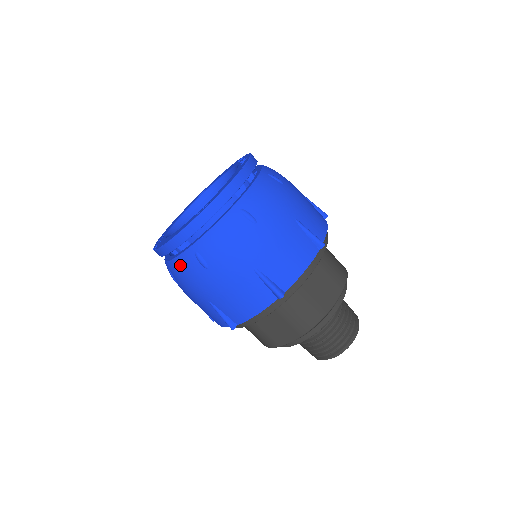
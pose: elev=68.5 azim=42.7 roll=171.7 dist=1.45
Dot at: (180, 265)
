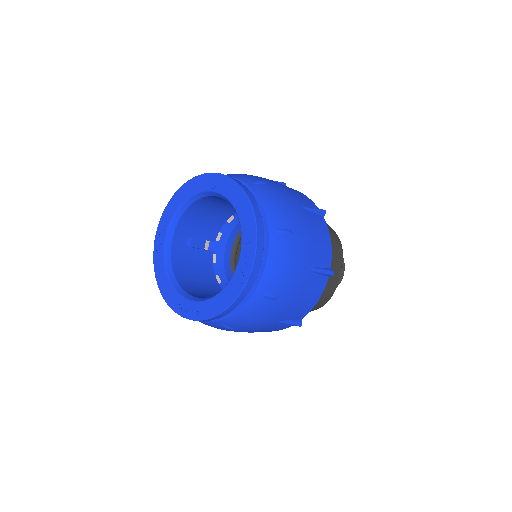
Dot at: occluded
